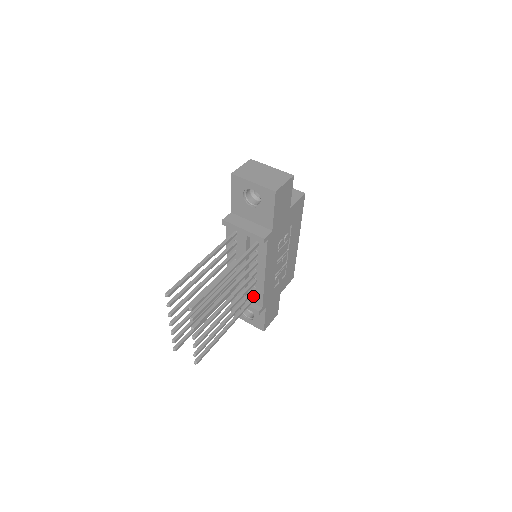
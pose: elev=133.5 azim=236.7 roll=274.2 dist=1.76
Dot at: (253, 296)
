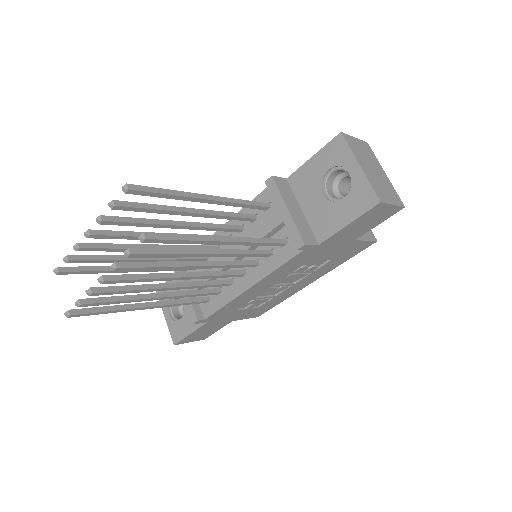
Dot at: (208, 297)
